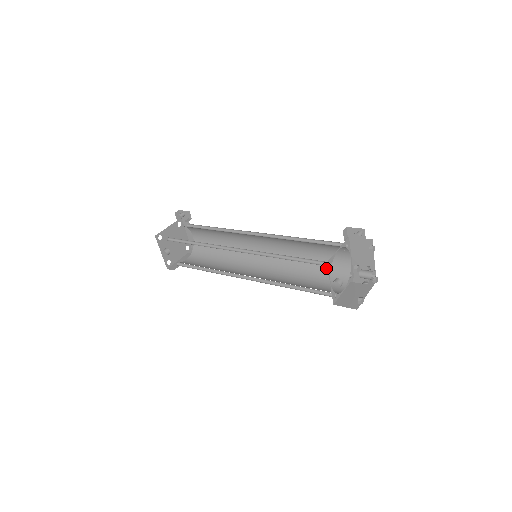
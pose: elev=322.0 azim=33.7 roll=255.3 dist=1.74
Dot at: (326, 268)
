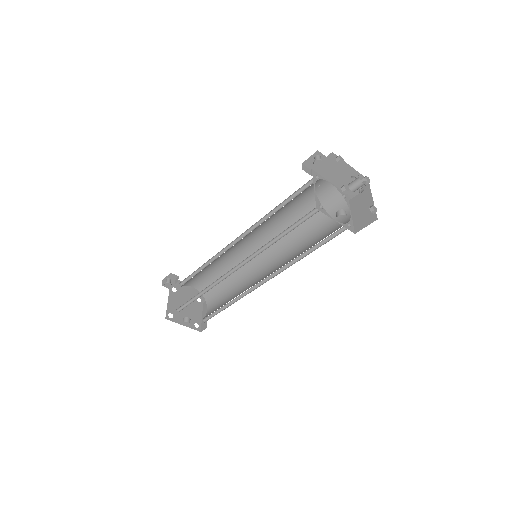
Dot at: occluded
